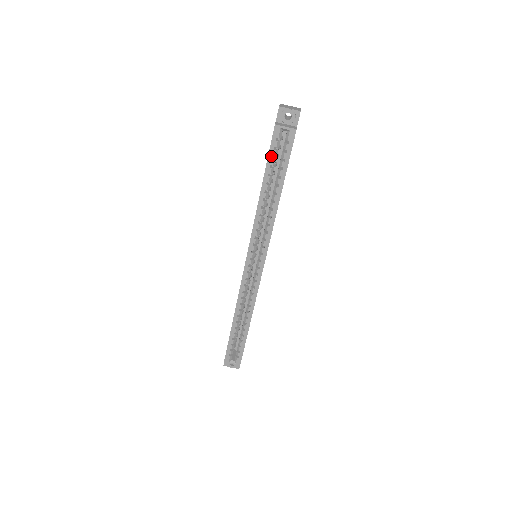
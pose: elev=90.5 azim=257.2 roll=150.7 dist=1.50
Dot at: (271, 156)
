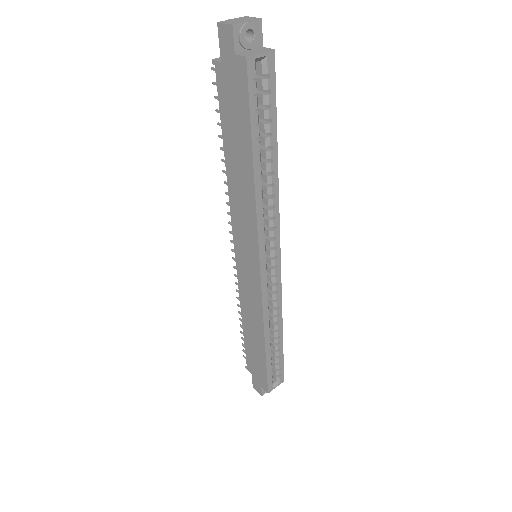
Dot at: (253, 111)
